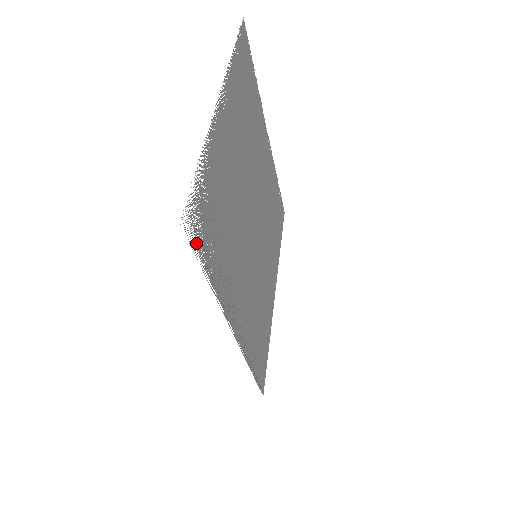
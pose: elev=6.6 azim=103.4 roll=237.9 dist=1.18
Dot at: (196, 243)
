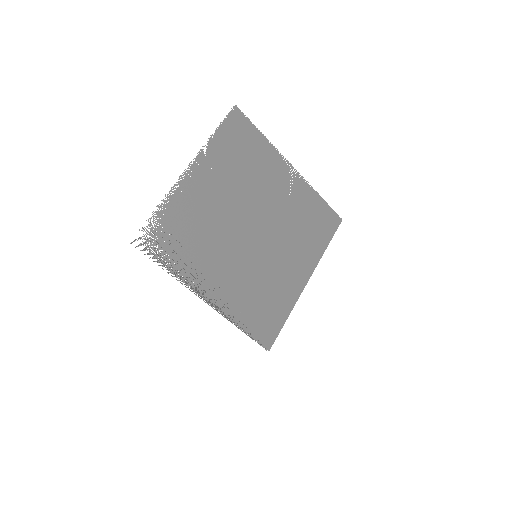
Dot at: (149, 251)
